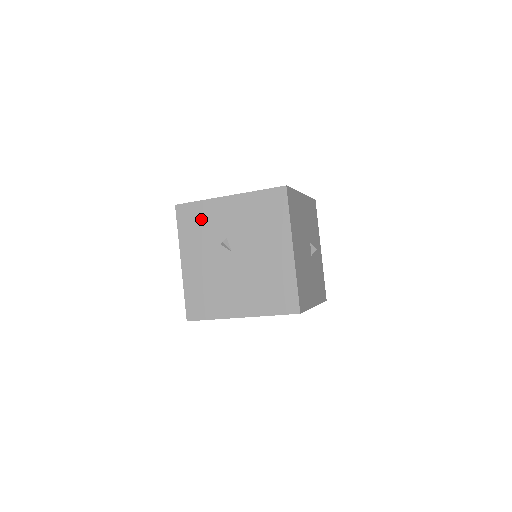
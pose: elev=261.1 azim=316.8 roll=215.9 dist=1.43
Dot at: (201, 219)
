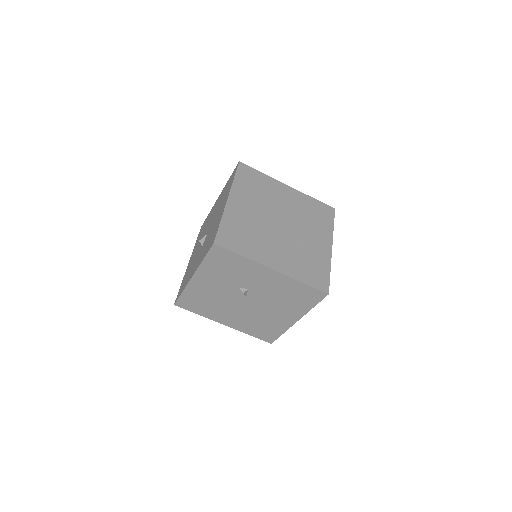
Dot at: (234, 267)
